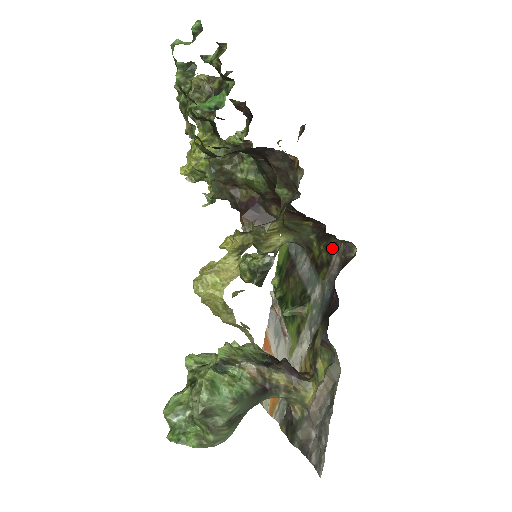
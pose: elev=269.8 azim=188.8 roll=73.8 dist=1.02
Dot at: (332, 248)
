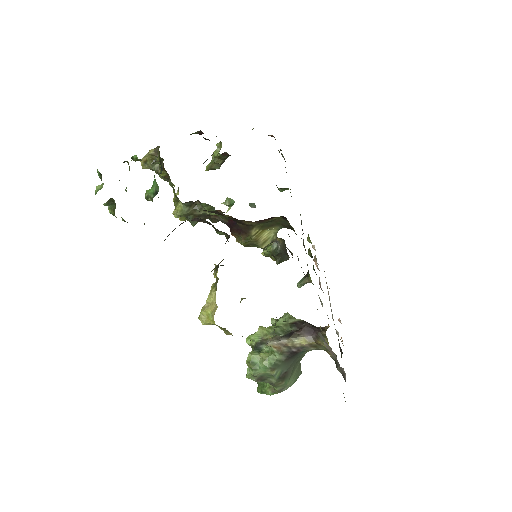
Dot at: occluded
